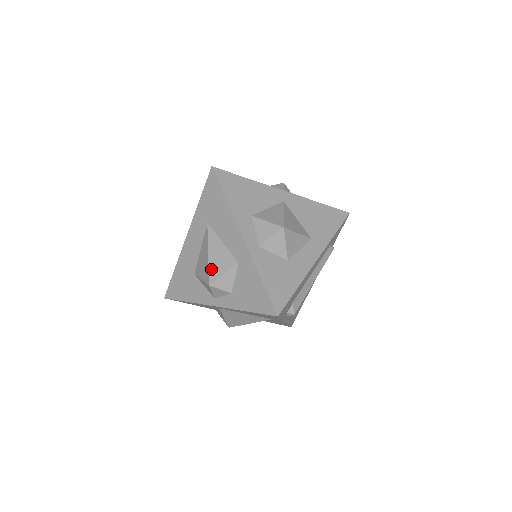
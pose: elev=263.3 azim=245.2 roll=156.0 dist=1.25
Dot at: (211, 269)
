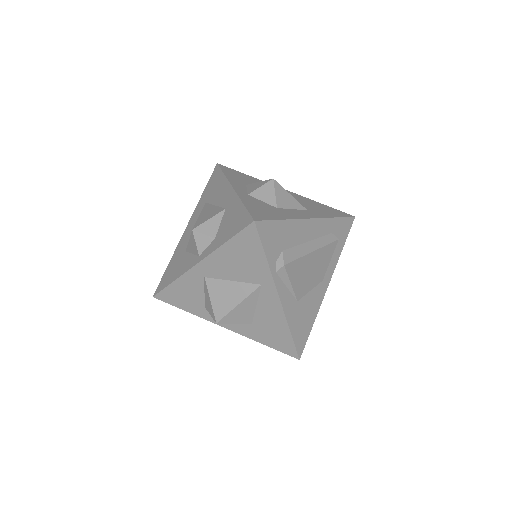
Dot at: (198, 221)
